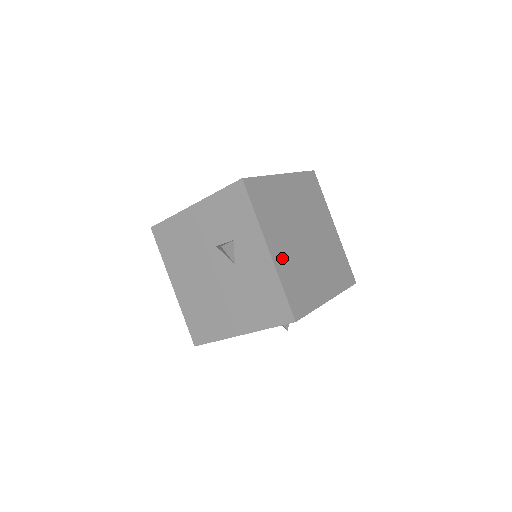
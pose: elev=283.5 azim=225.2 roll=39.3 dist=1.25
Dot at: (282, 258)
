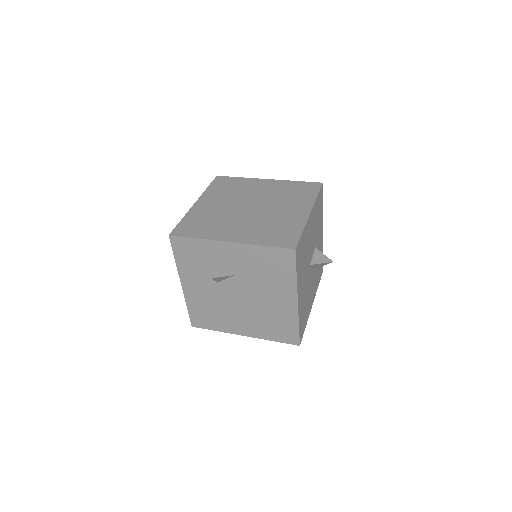
Dot at: (244, 235)
